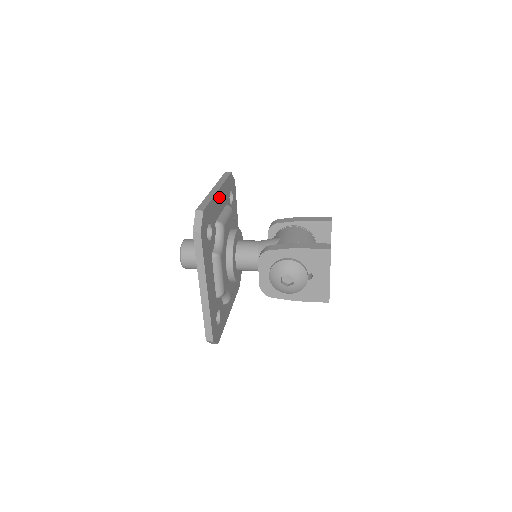
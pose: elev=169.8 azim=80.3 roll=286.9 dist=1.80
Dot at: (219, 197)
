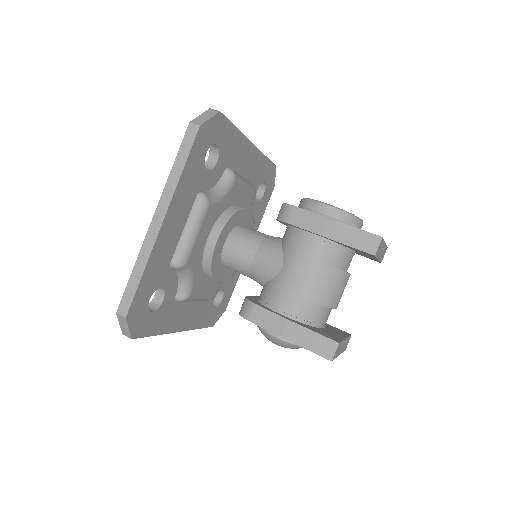
Dot at: (168, 227)
